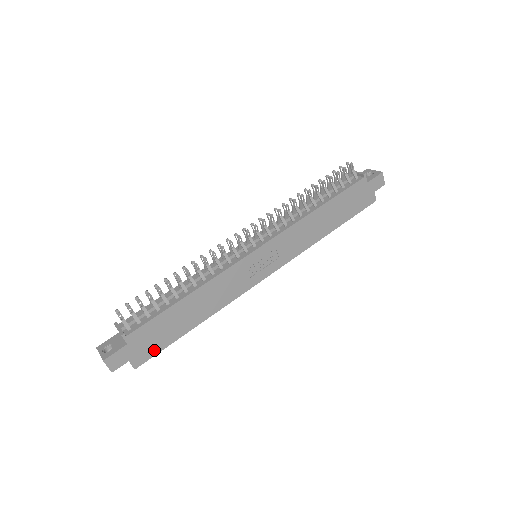
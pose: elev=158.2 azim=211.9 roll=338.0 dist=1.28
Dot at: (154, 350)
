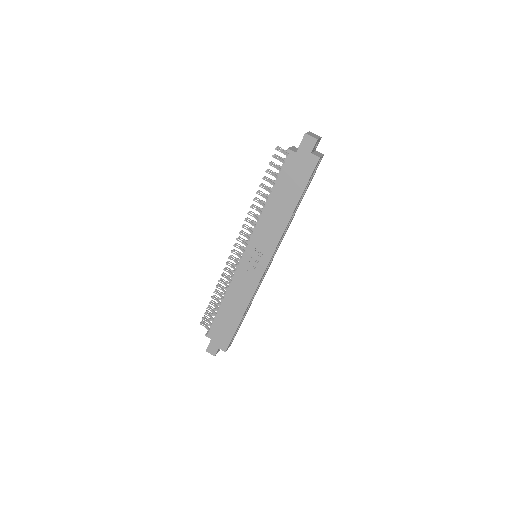
Dot at: (228, 339)
